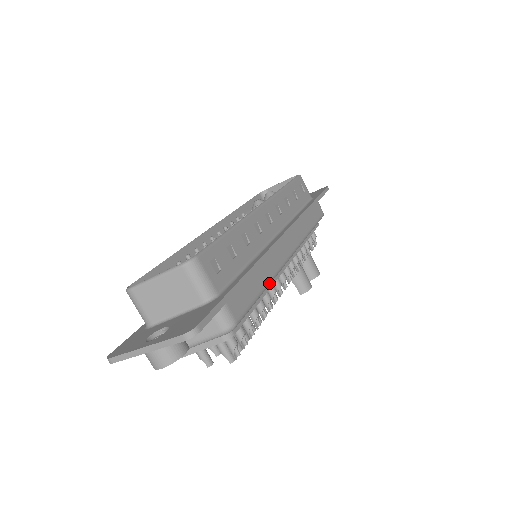
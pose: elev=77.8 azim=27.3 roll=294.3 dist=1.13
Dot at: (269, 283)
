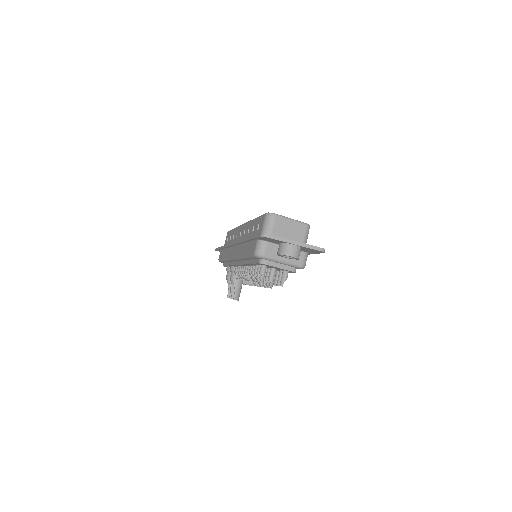
Dot at: occluded
